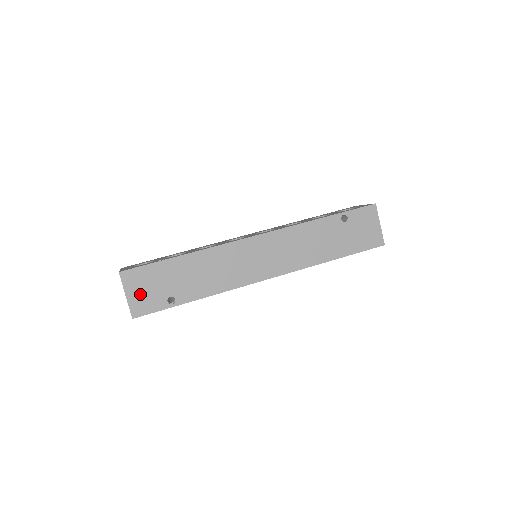
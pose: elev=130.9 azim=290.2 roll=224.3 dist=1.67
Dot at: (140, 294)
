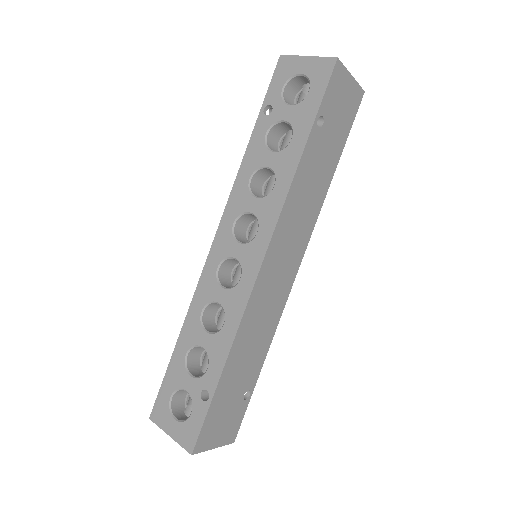
Dot at: (222, 431)
